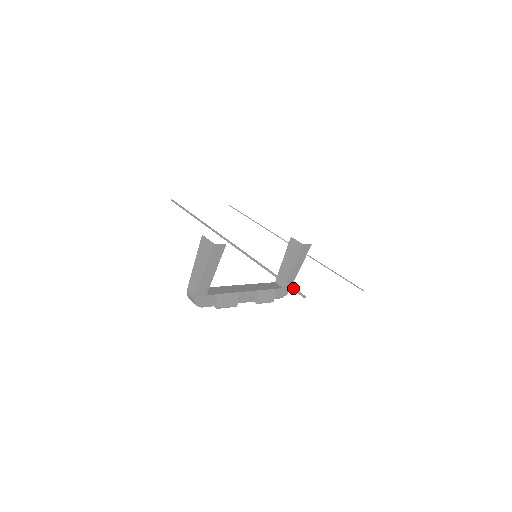
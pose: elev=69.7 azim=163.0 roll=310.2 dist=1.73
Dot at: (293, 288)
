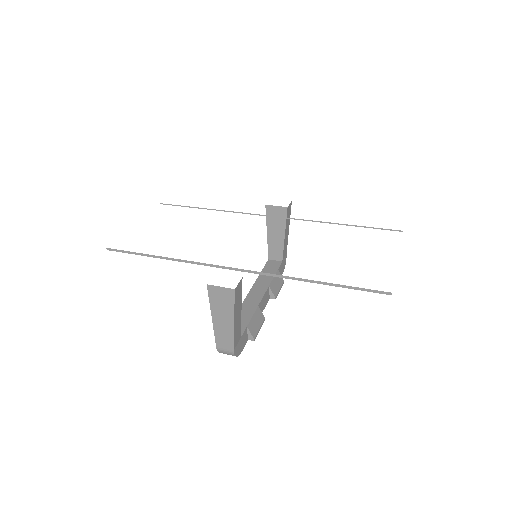
Dot at: (368, 290)
